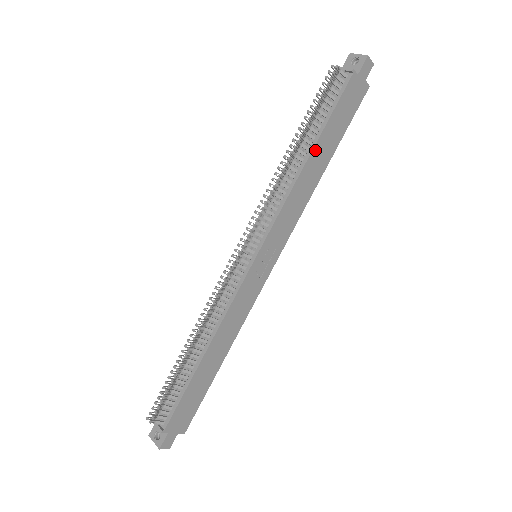
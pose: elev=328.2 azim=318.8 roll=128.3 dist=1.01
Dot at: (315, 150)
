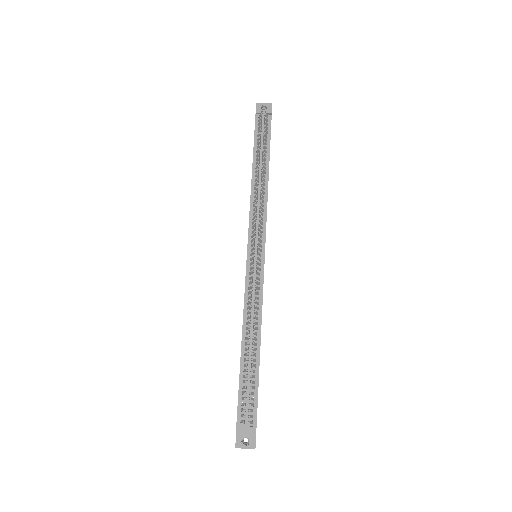
Dot at: occluded
